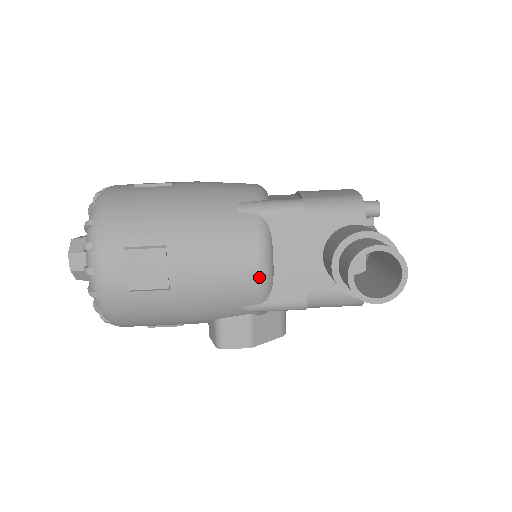
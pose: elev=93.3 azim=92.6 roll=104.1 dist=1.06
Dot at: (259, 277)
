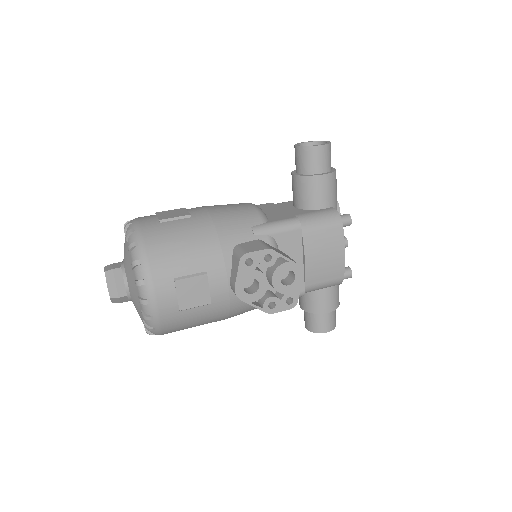
Dot at: (254, 207)
